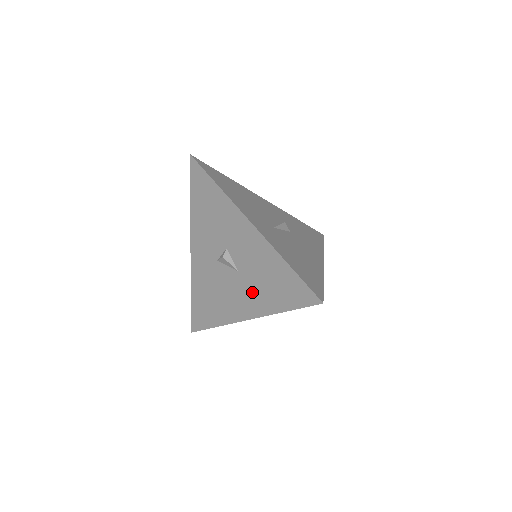
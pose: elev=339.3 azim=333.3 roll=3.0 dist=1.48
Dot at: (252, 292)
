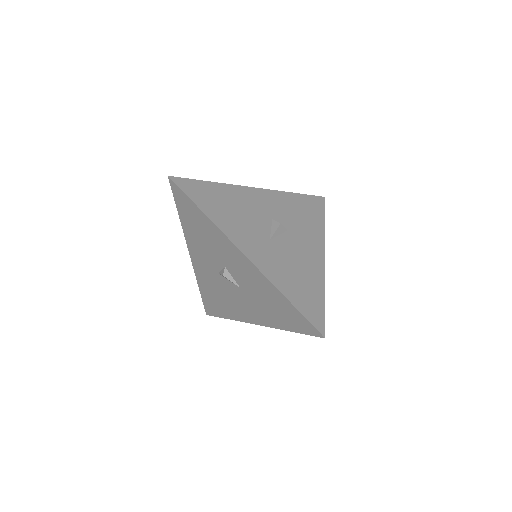
Dot at: (257, 307)
